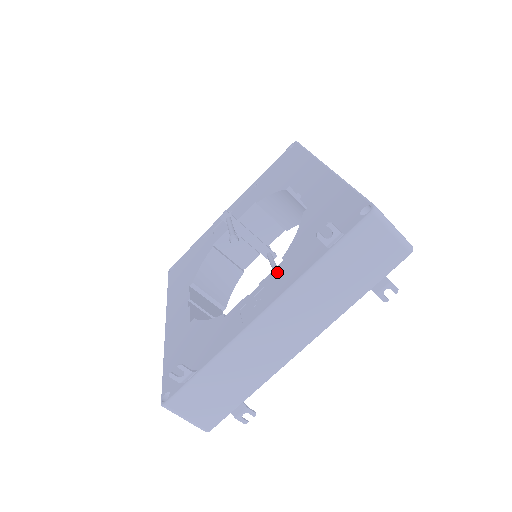
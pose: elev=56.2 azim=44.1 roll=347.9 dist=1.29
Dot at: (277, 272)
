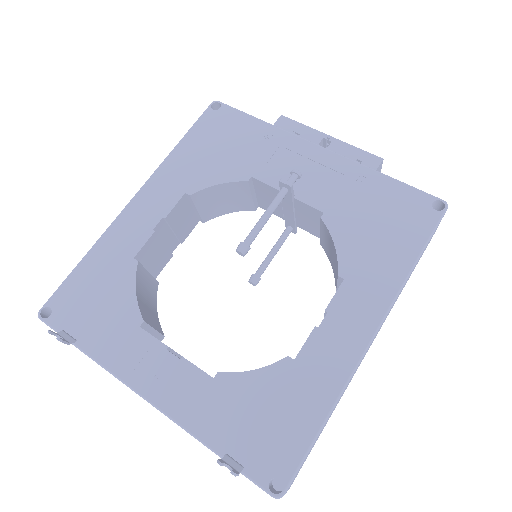
Dot at: (197, 381)
